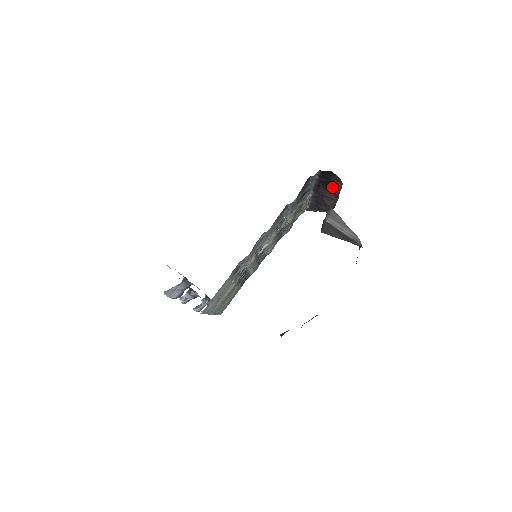
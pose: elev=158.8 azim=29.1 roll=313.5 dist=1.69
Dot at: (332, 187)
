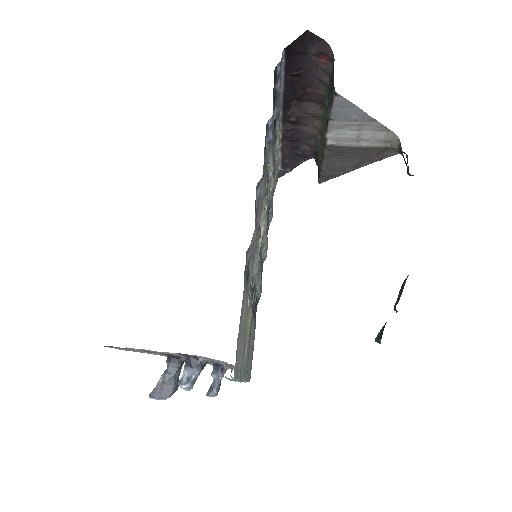
Dot at: (311, 83)
